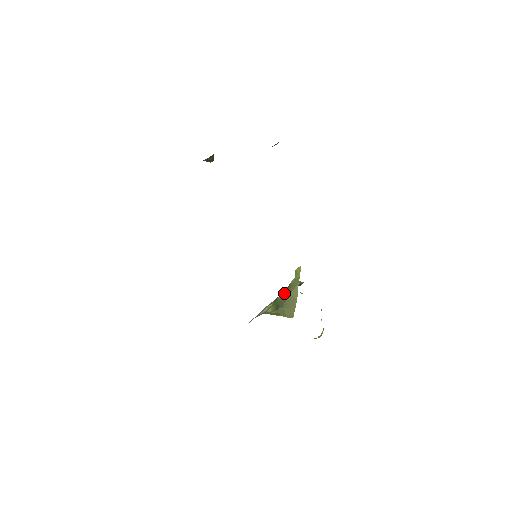
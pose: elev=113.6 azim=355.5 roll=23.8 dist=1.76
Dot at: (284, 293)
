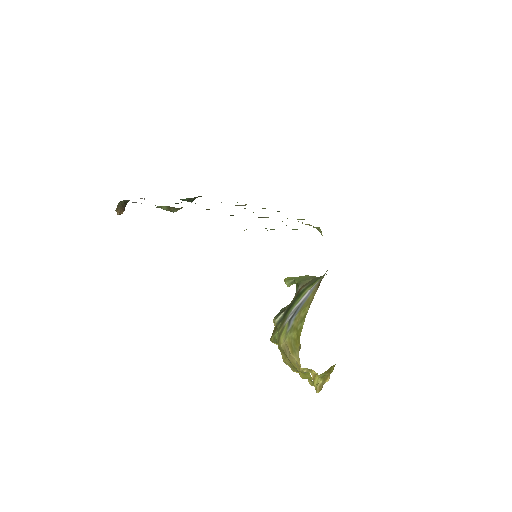
Dot at: (304, 285)
